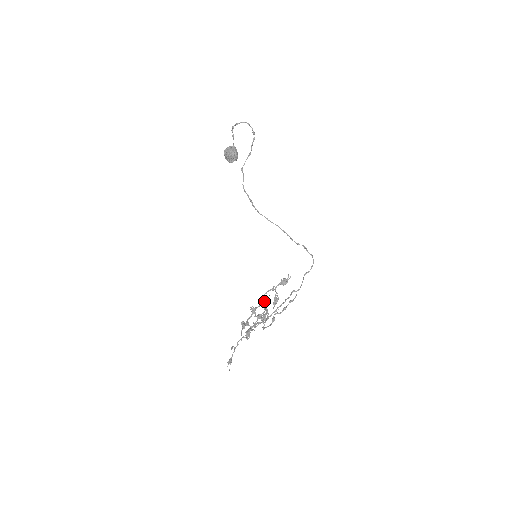
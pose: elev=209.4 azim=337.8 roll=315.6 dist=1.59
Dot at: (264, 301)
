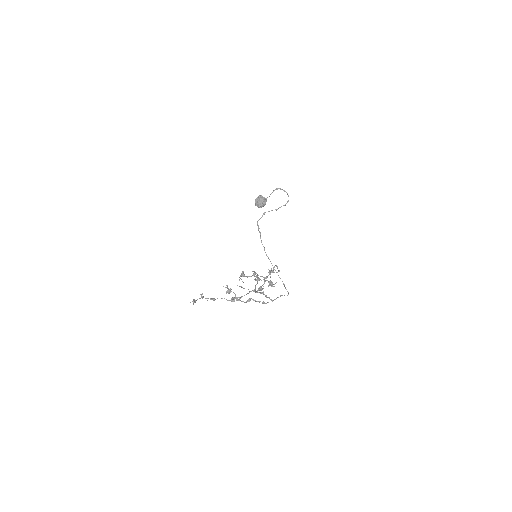
Dot at: (273, 270)
